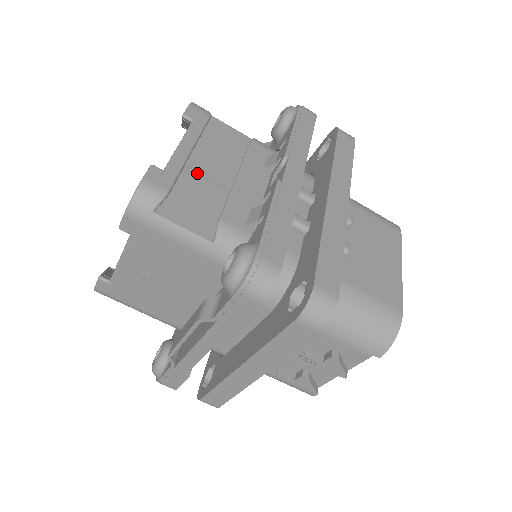
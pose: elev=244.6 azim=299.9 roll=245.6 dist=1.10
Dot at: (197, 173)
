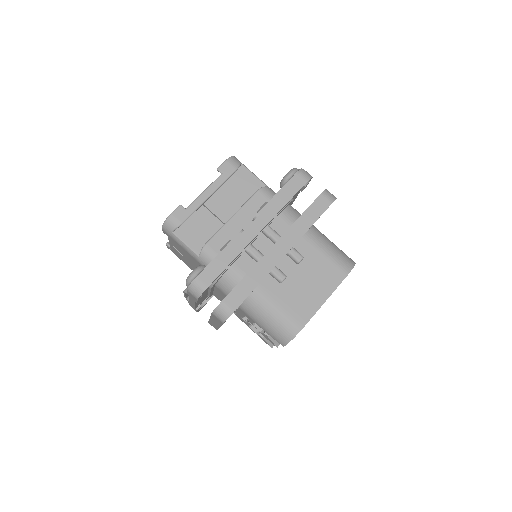
Dot at: (209, 210)
